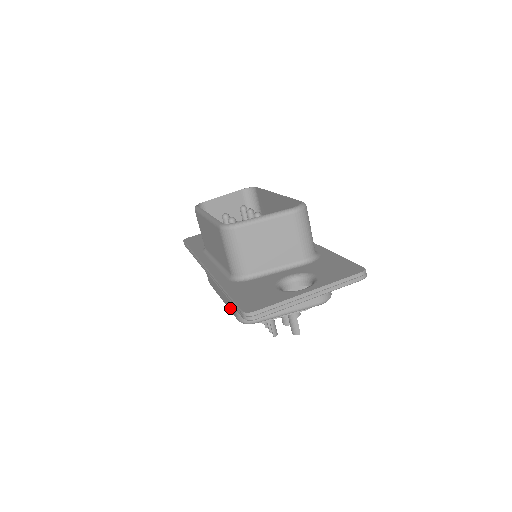
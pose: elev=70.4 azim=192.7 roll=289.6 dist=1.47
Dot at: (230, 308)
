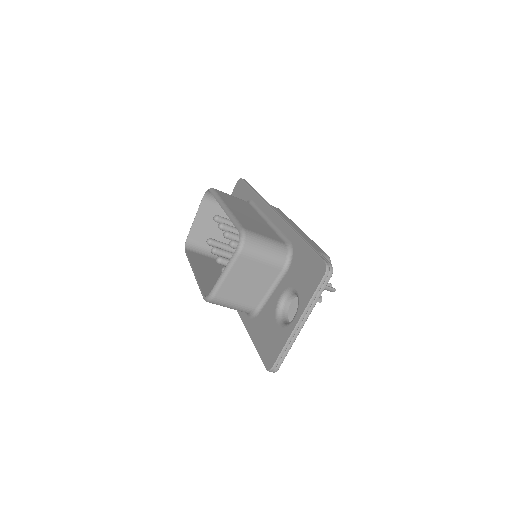
Dot at: occluded
